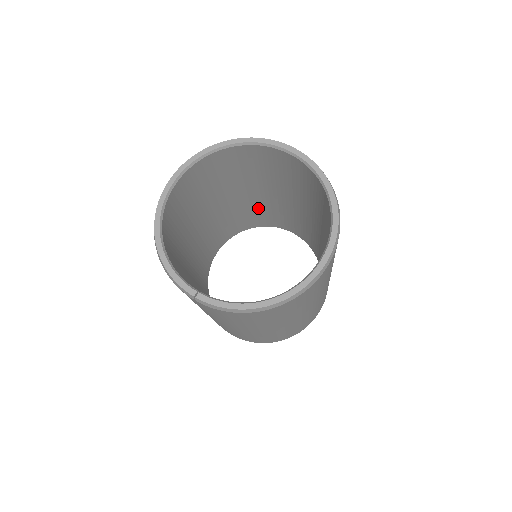
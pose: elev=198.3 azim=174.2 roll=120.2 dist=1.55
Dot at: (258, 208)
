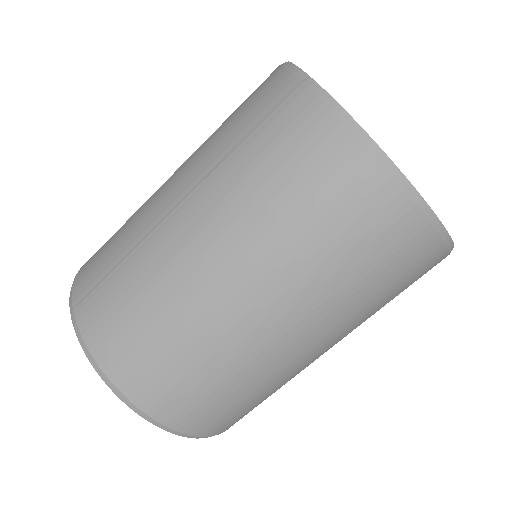
Dot at: occluded
